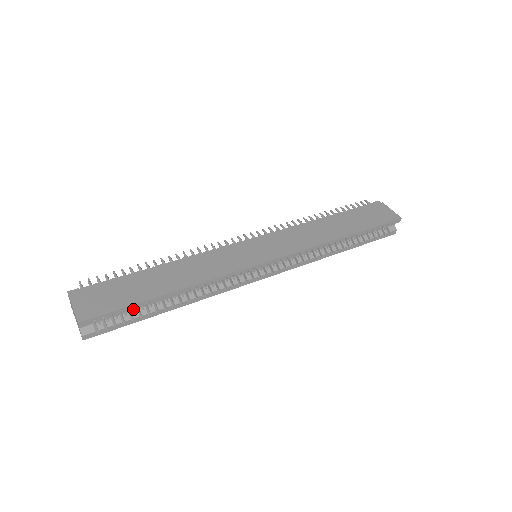
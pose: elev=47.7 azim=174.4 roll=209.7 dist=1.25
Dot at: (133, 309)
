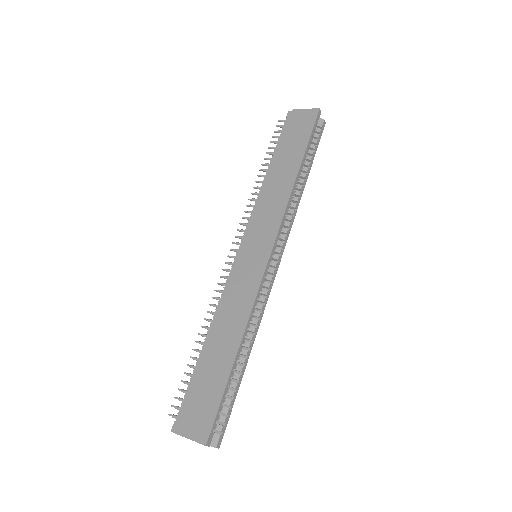
Dot at: occluded
